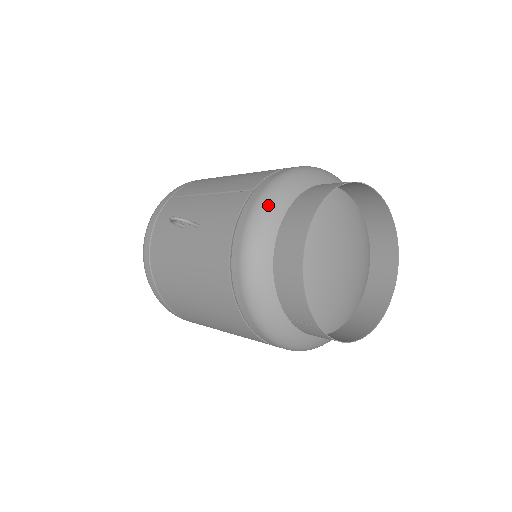
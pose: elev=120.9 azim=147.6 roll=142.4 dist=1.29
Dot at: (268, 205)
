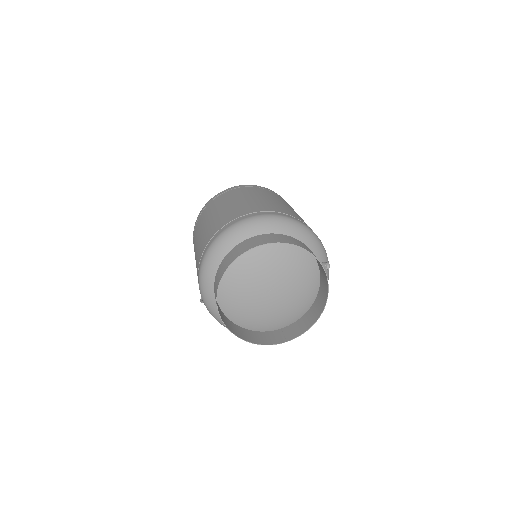
Dot at: (210, 310)
